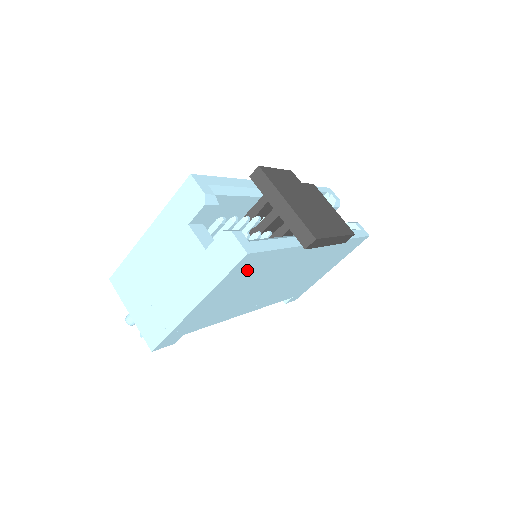
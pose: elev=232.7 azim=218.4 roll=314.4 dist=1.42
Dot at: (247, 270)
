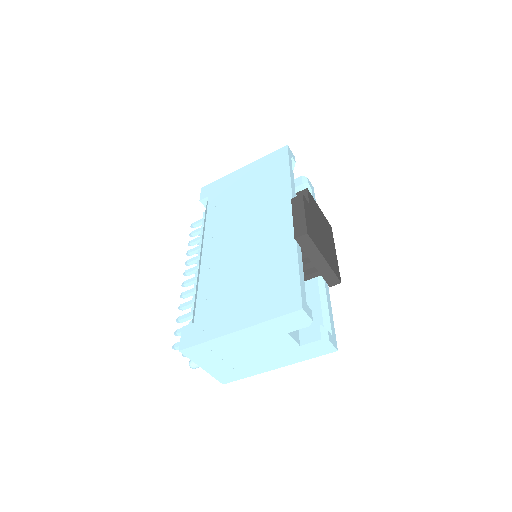
Dot at: occluded
